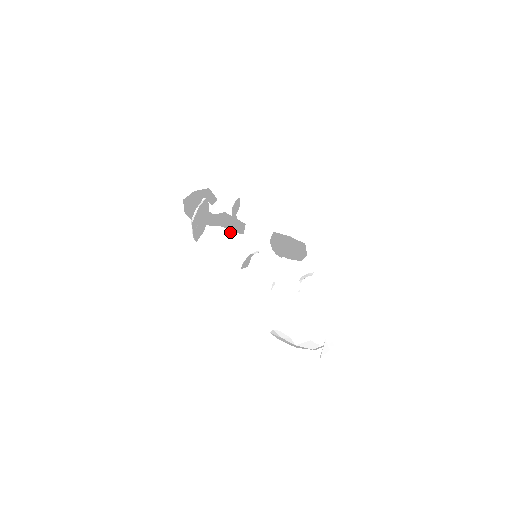
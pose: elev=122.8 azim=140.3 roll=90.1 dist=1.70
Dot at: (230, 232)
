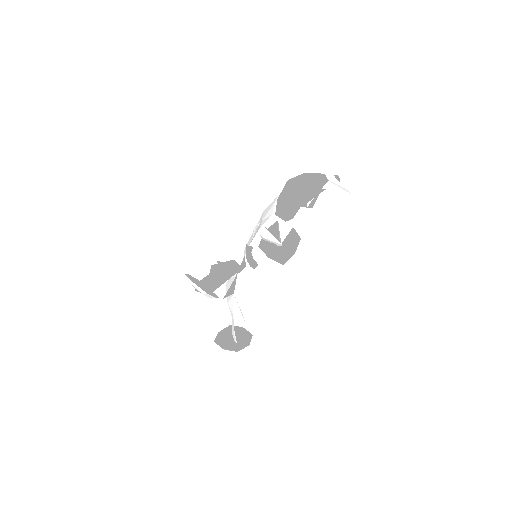
Dot at: occluded
